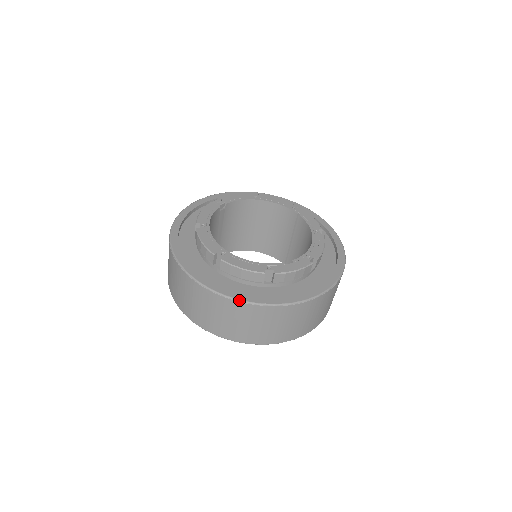
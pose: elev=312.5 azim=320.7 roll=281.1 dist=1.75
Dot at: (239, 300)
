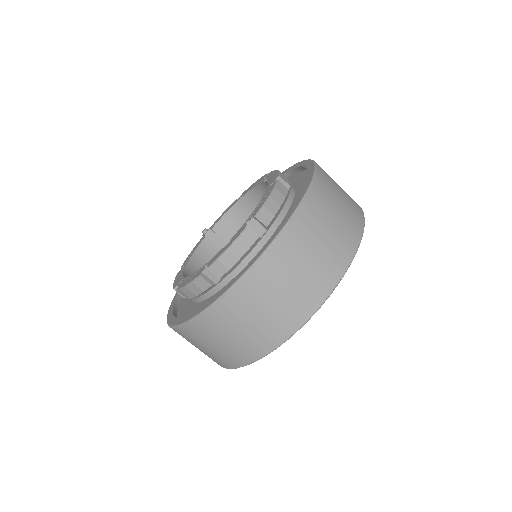
Dot at: (187, 321)
